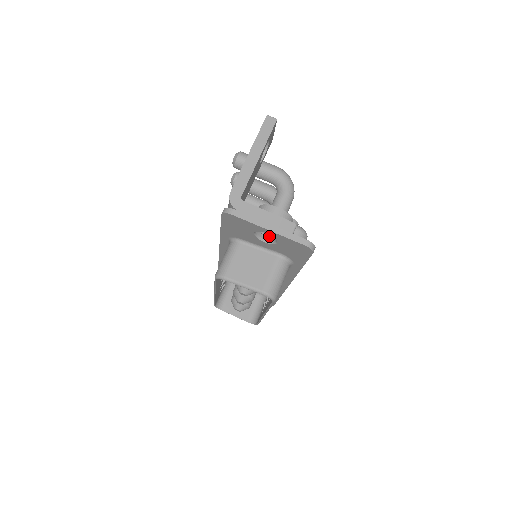
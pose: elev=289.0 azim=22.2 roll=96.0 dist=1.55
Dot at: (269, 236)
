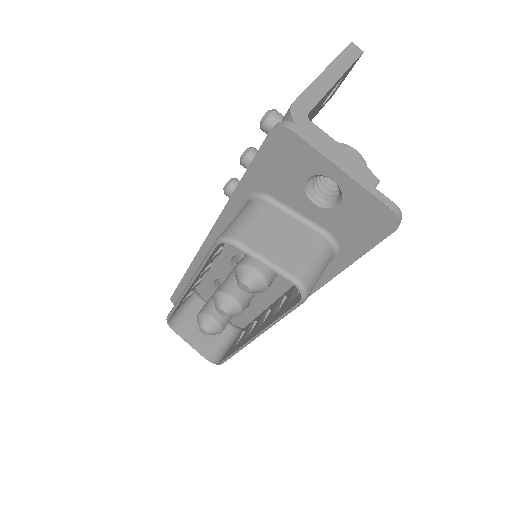
Dot at: (322, 196)
